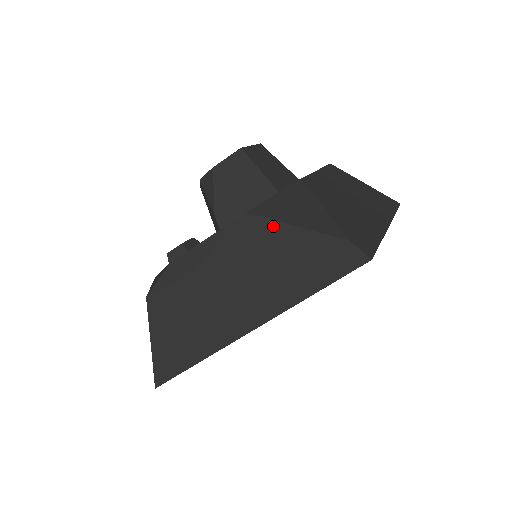
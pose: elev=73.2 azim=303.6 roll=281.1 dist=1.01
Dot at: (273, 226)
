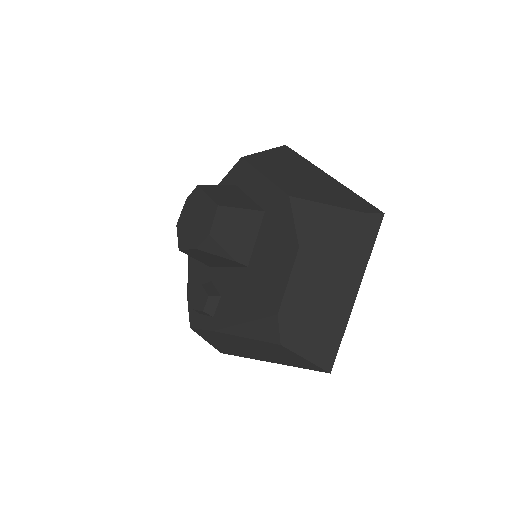
Dot at: (322, 241)
